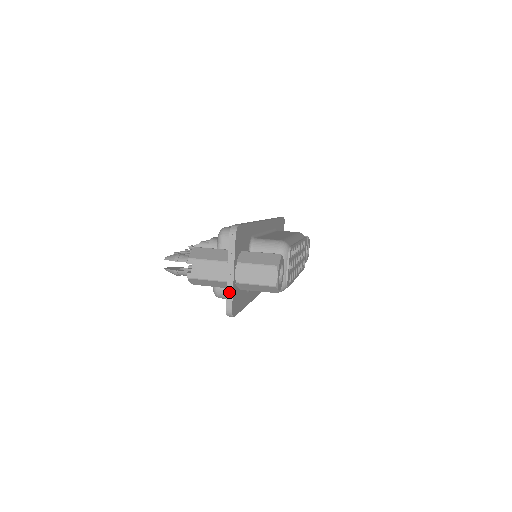
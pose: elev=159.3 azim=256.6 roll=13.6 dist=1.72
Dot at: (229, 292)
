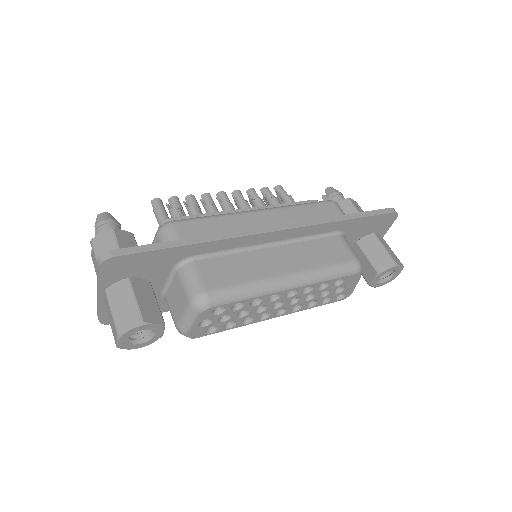
Dot at: (97, 306)
